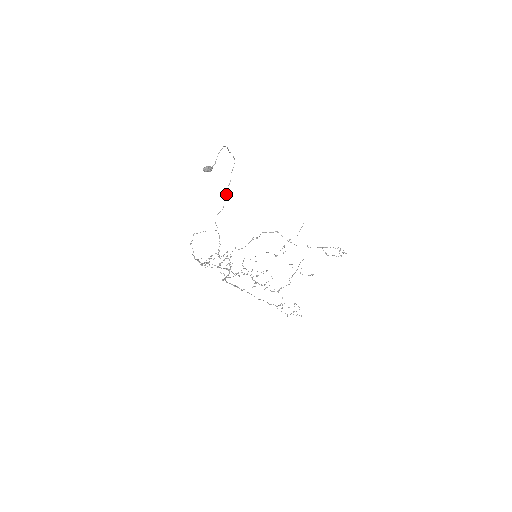
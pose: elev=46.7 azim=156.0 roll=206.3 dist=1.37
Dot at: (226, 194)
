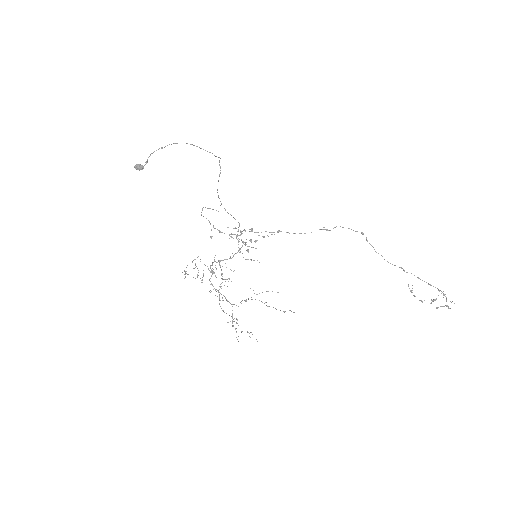
Dot at: occluded
